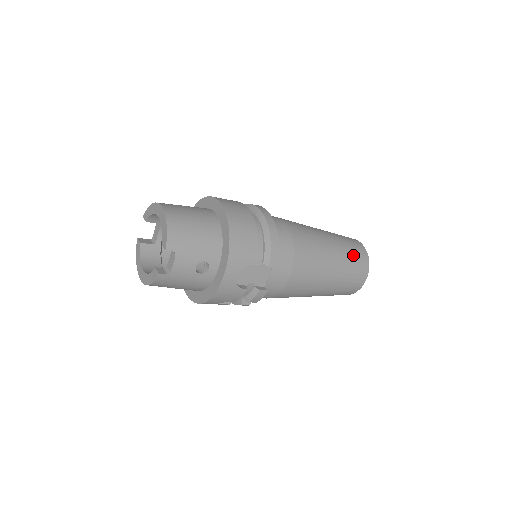
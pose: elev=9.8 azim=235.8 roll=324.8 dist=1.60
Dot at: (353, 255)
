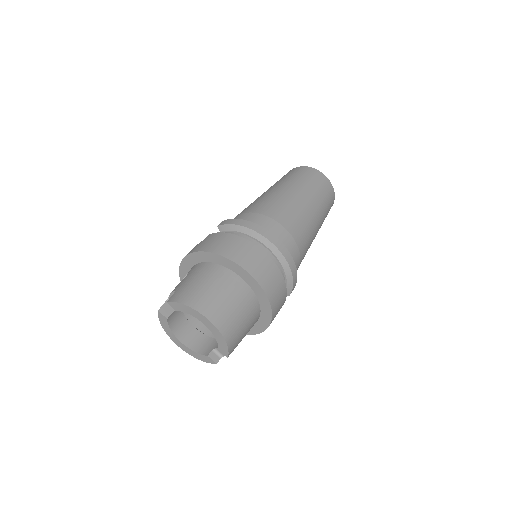
Dot at: (328, 207)
